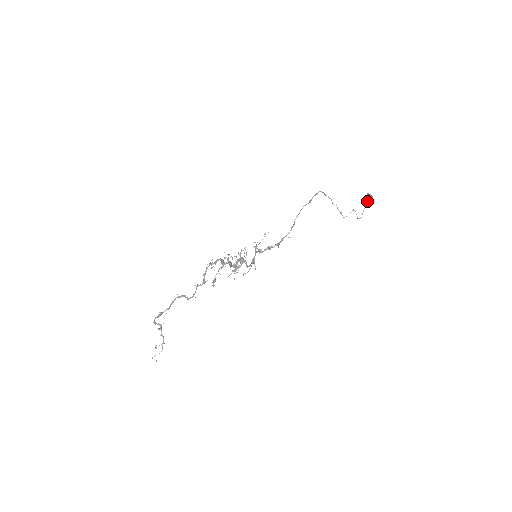
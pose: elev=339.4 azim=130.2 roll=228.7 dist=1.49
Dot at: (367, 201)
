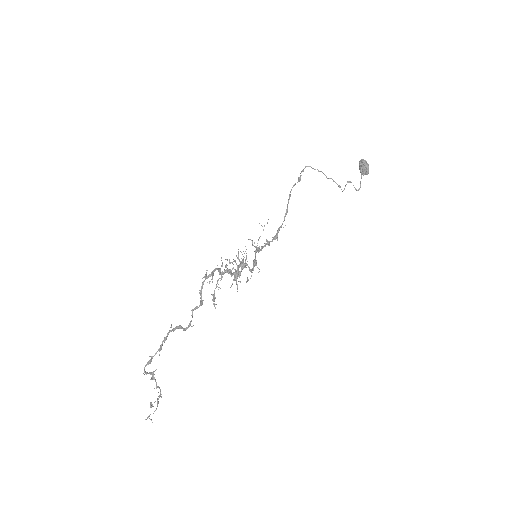
Dot at: (364, 168)
